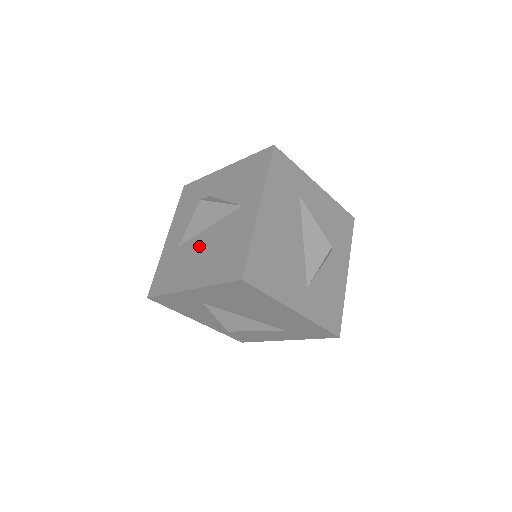
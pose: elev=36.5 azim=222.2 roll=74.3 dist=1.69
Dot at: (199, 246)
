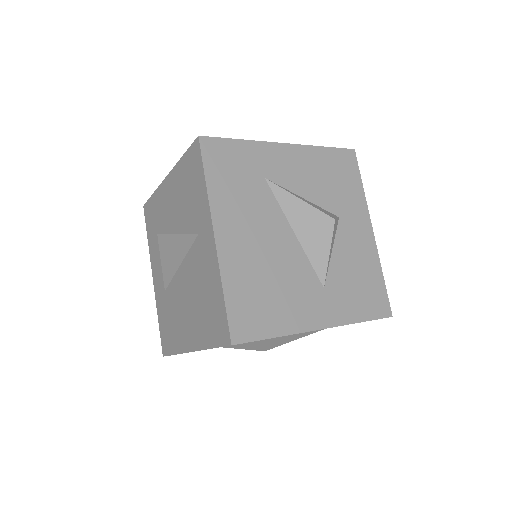
Dot at: (180, 292)
